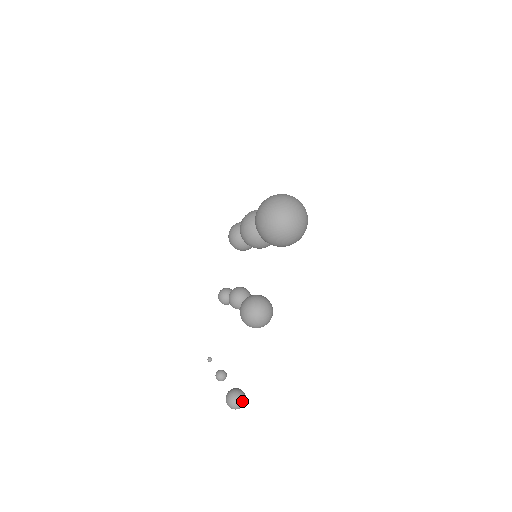
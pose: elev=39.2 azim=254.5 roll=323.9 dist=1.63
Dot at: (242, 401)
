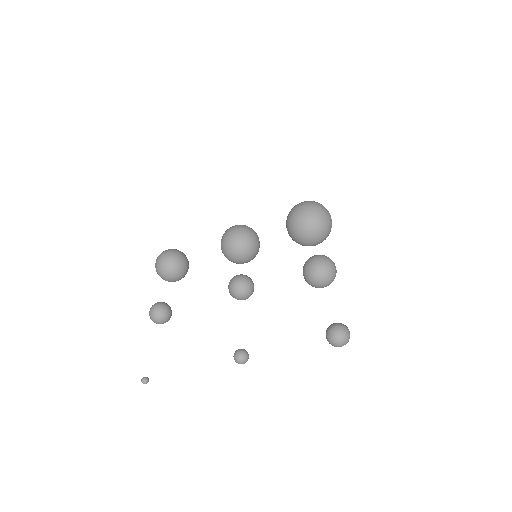
Dot at: occluded
